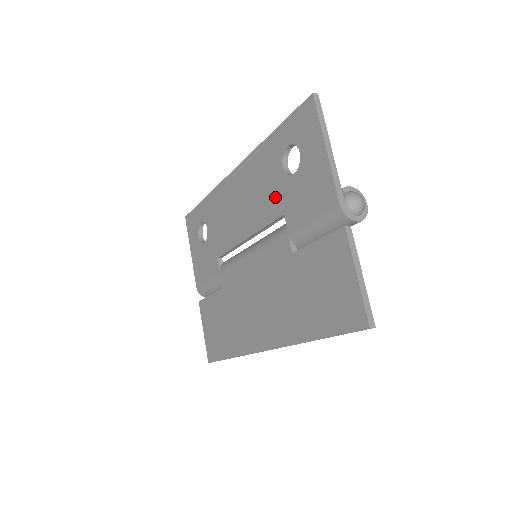
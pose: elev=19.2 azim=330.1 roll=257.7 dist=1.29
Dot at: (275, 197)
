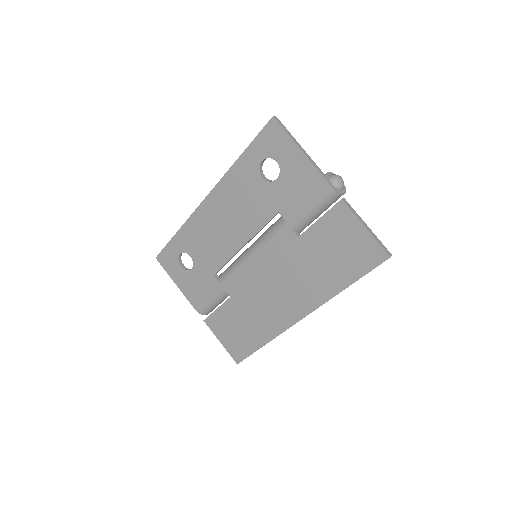
Dot at: (263, 203)
